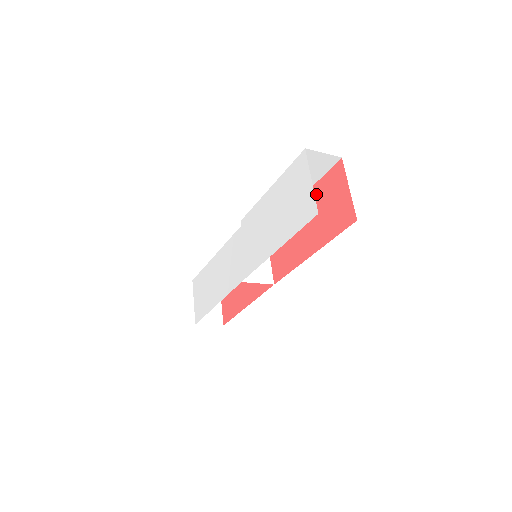
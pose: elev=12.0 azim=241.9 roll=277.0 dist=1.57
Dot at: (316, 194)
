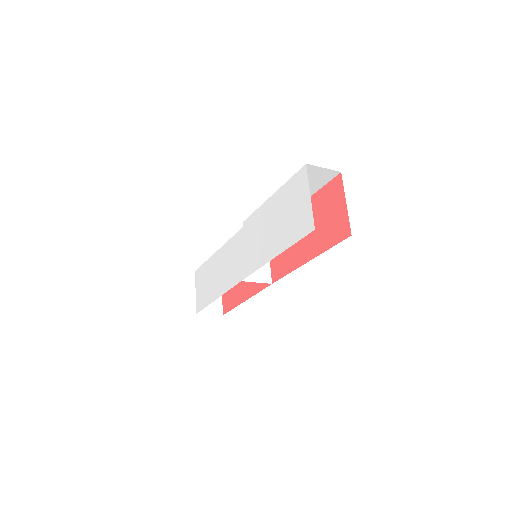
Dot at: (315, 203)
